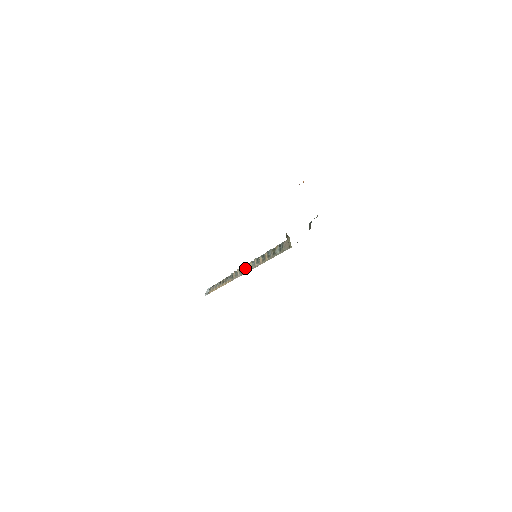
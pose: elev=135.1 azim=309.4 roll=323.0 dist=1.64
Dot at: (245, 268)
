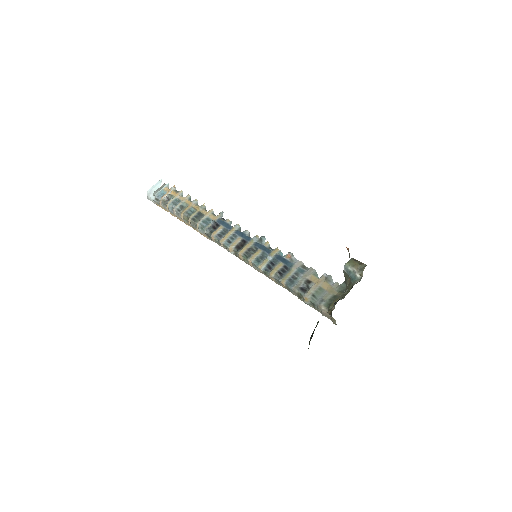
Dot at: (238, 257)
